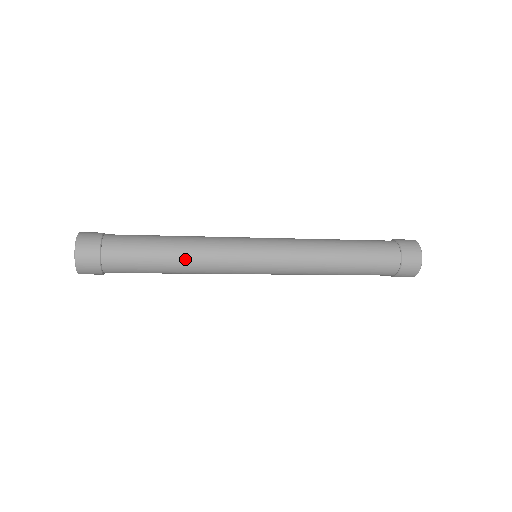
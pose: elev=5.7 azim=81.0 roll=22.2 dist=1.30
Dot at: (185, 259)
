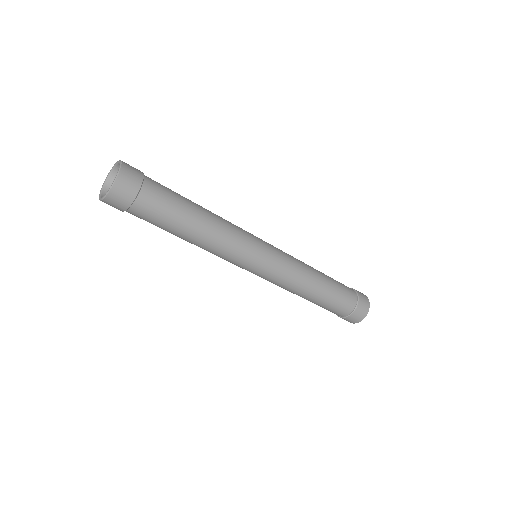
Dot at: (204, 239)
